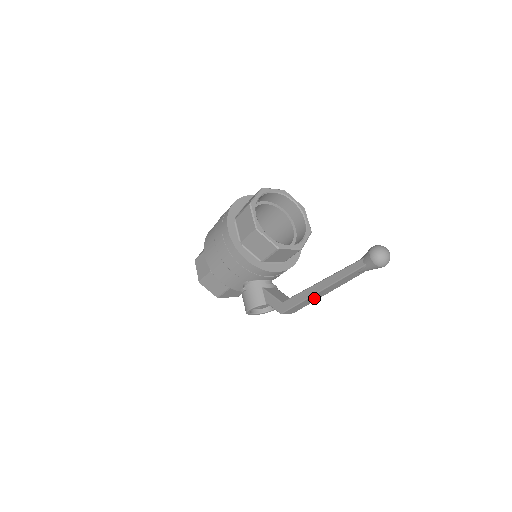
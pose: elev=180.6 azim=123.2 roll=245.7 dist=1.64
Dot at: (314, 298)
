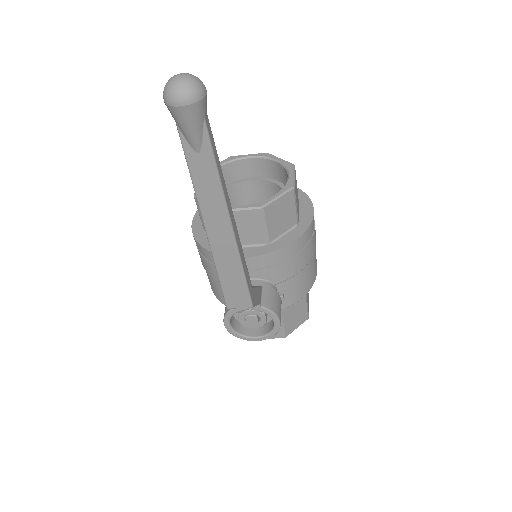
Dot at: (226, 253)
